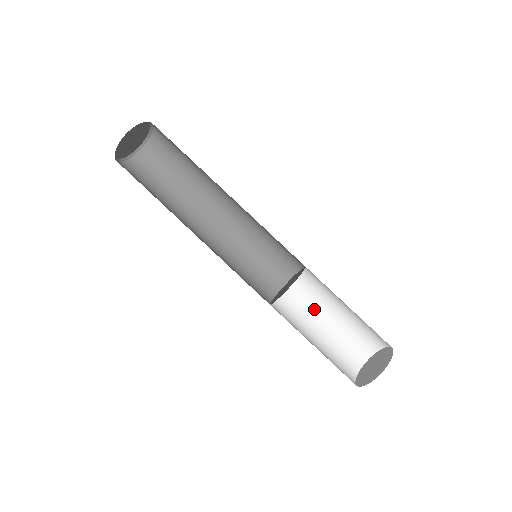
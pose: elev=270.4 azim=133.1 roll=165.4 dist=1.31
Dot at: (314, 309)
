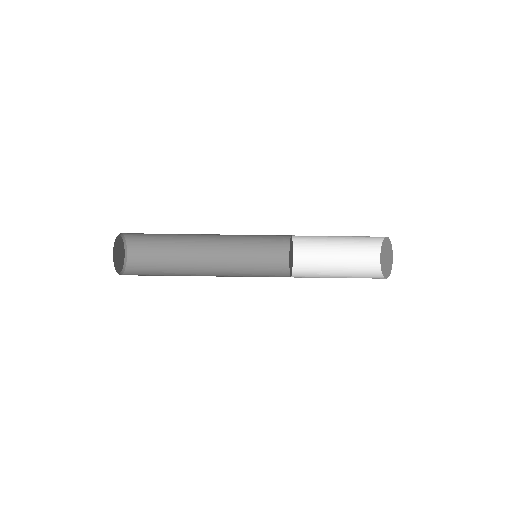
Dot at: (320, 247)
